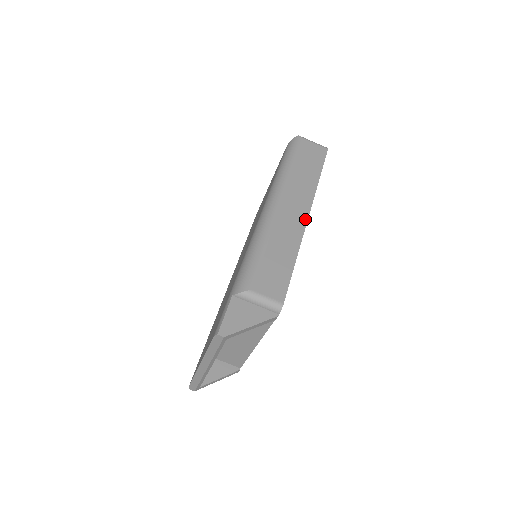
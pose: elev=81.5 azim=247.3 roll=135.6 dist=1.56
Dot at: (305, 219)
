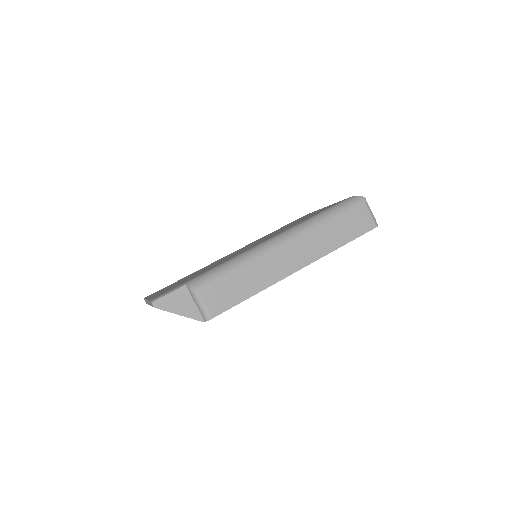
Dot at: (293, 271)
